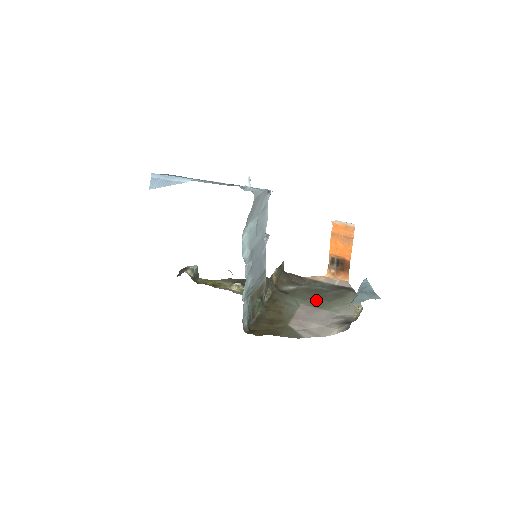
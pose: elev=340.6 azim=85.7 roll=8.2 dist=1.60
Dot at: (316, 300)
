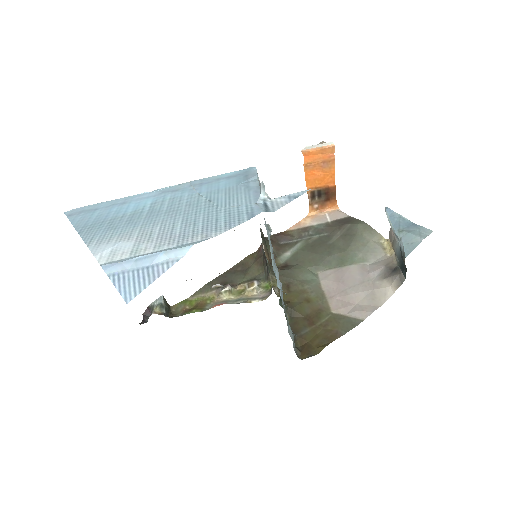
Dot at: (330, 257)
